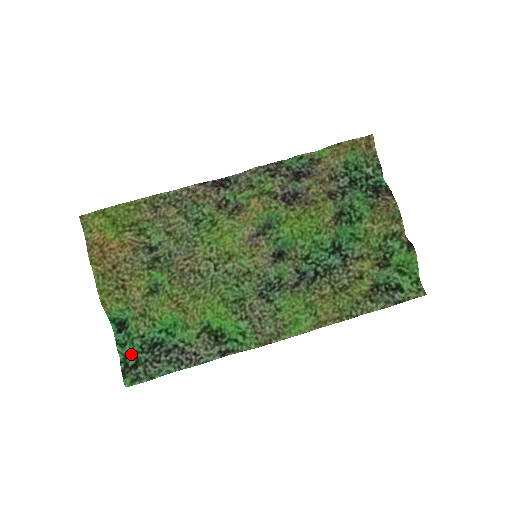
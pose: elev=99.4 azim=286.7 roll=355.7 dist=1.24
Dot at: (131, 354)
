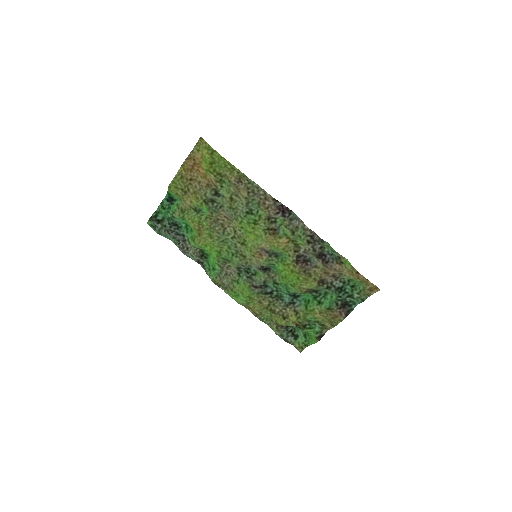
Dot at: (163, 214)
